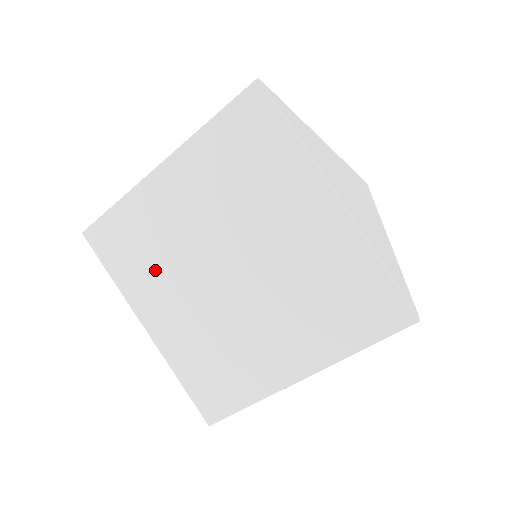
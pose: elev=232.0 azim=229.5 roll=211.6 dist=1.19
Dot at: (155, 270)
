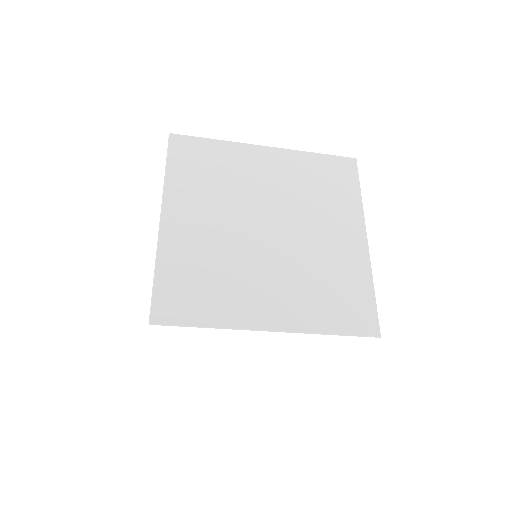
Dot at: occluded
